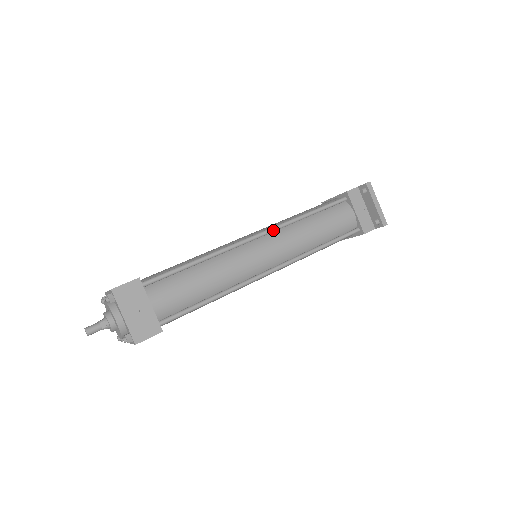
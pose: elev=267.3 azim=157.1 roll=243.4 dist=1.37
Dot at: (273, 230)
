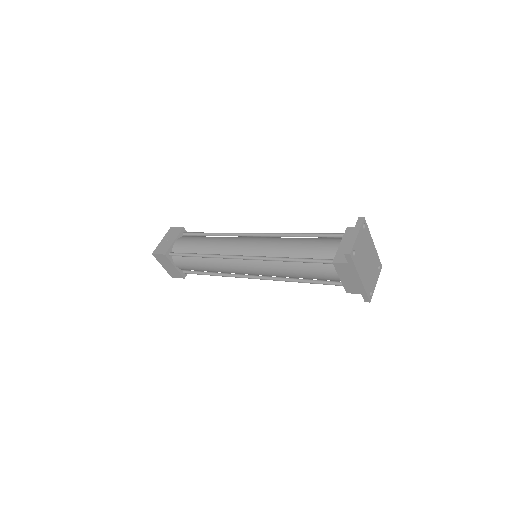
Dot at: (268, 234)
